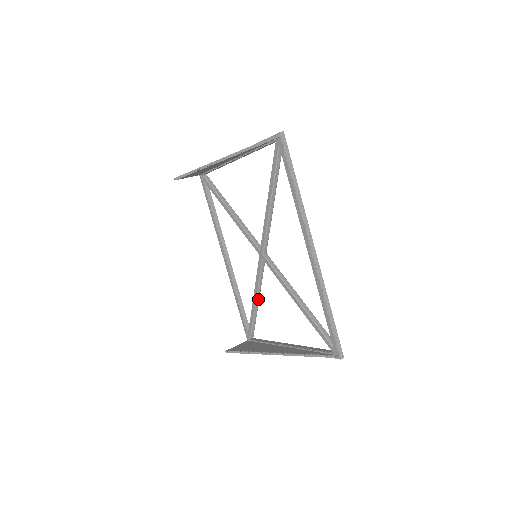
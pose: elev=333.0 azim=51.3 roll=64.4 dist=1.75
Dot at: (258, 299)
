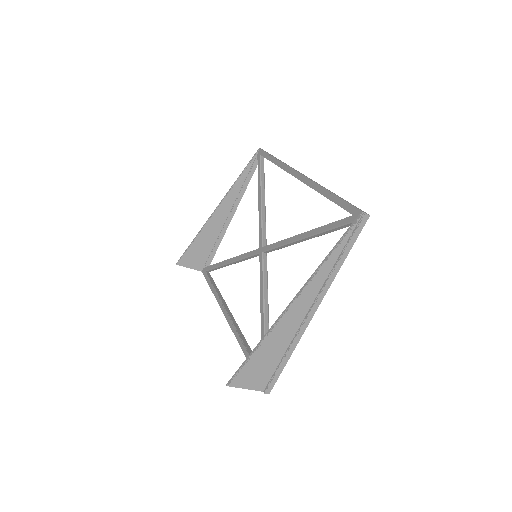
Dot at: (267, 310)
